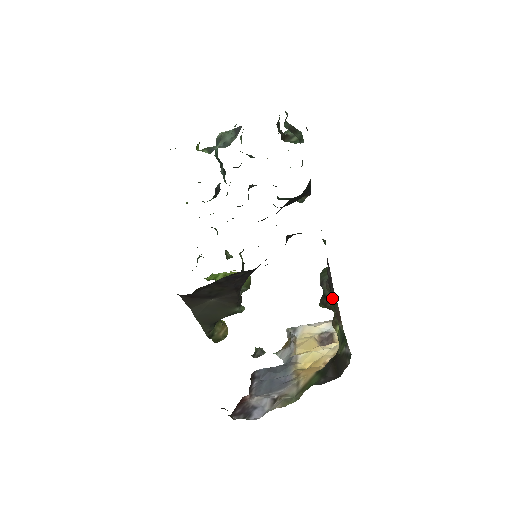
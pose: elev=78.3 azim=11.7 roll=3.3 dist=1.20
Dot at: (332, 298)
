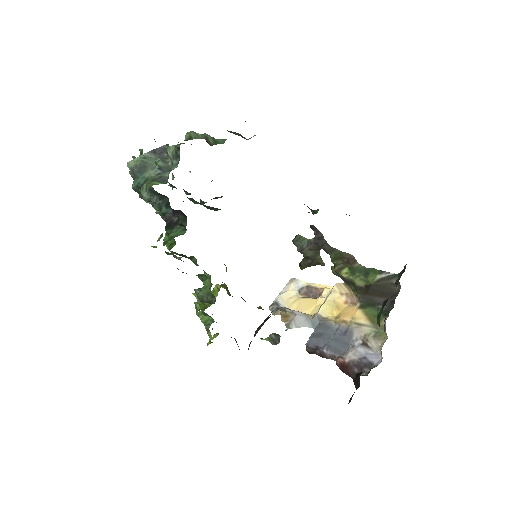
Dot at: (331, 252)
